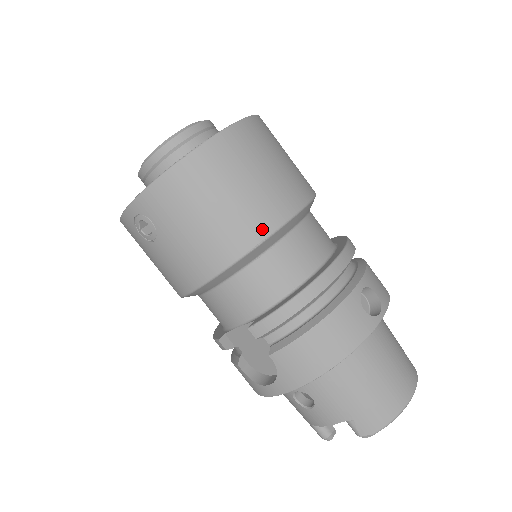
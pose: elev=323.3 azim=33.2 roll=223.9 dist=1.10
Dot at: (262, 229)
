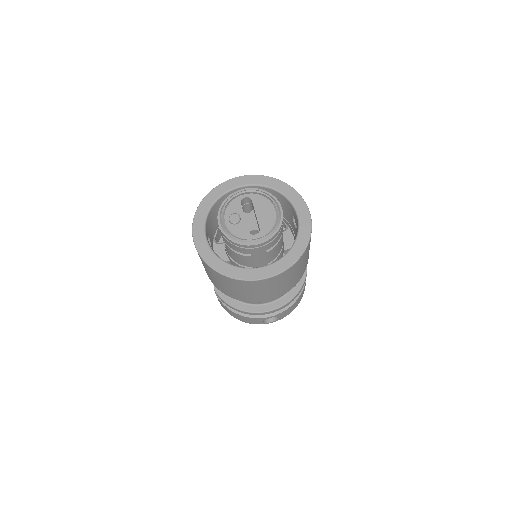
Dot at: (239, 299)
